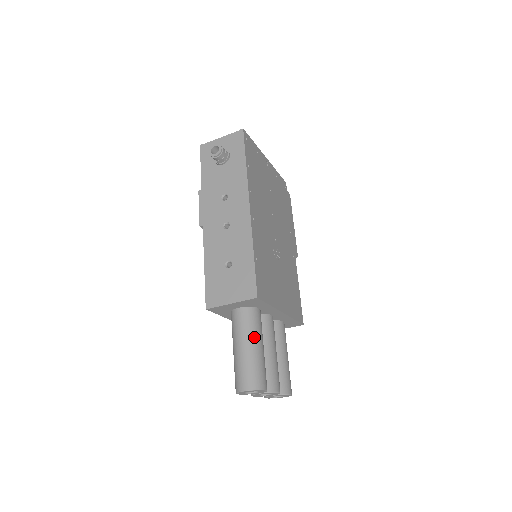
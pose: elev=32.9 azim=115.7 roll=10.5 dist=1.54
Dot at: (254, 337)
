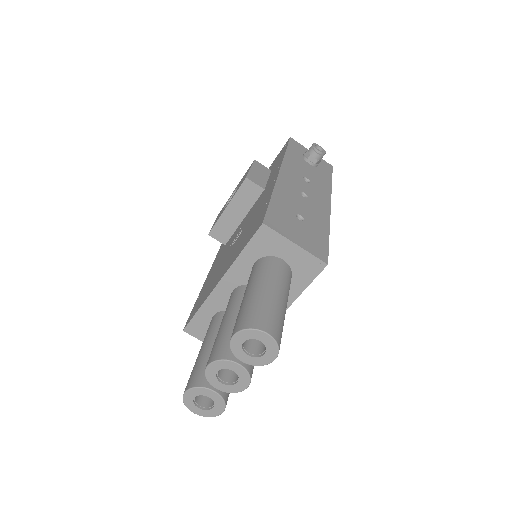
Dot at: occluded
